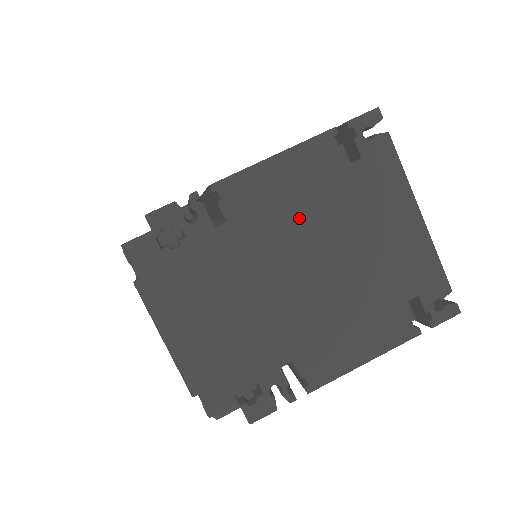
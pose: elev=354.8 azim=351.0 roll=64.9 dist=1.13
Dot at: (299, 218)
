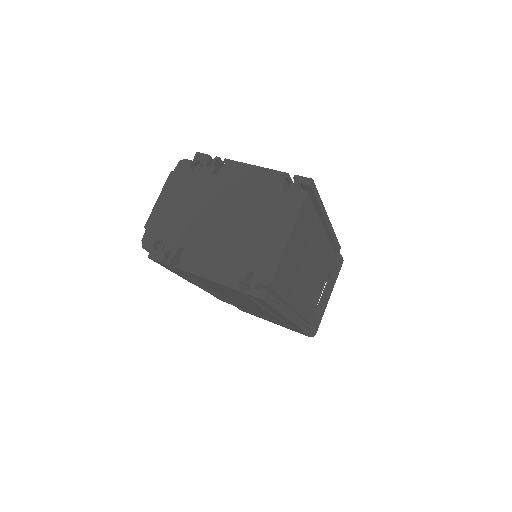
Dot at: (241, 196)
